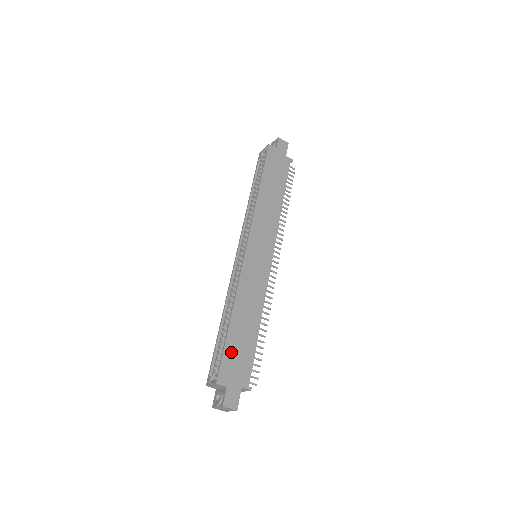
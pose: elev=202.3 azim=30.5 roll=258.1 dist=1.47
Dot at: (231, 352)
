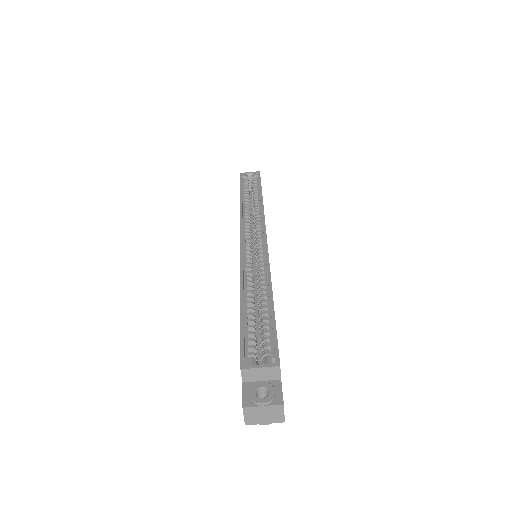
Dot at: occluded
